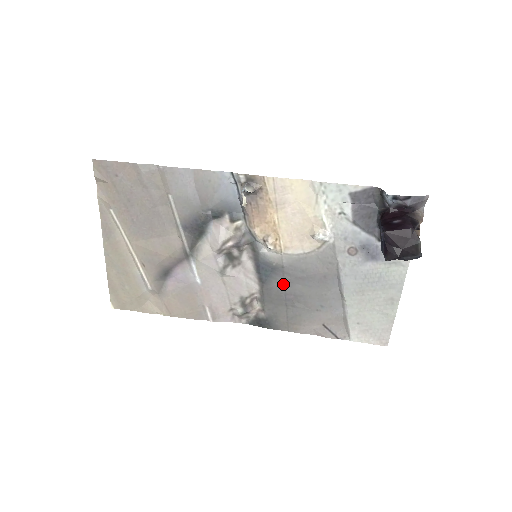
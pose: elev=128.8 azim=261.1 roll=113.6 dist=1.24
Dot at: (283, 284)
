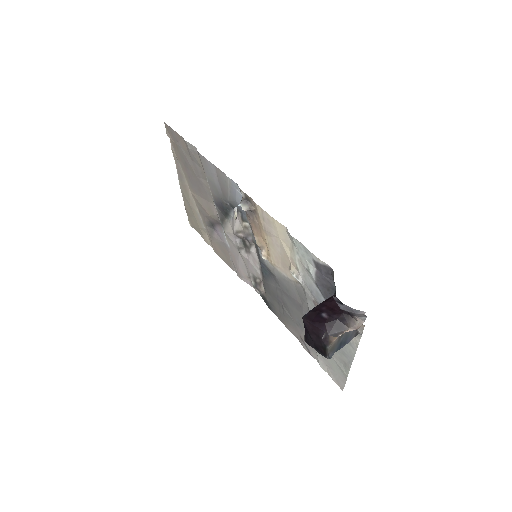
Dot at: (276, 288)
